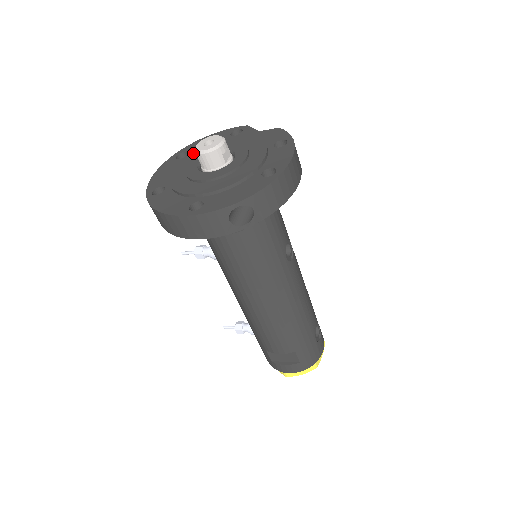
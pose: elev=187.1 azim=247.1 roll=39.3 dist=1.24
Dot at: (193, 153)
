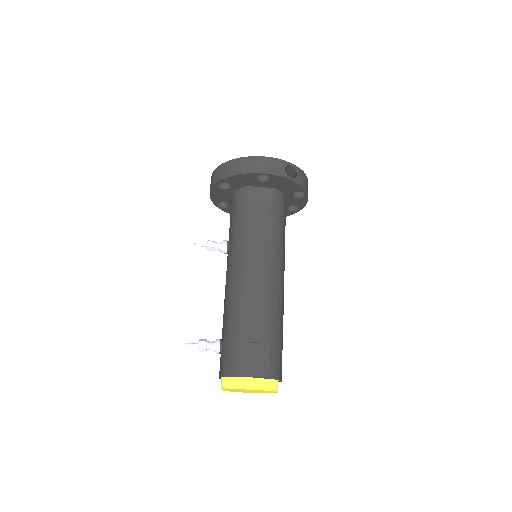
Dot at: occluded
